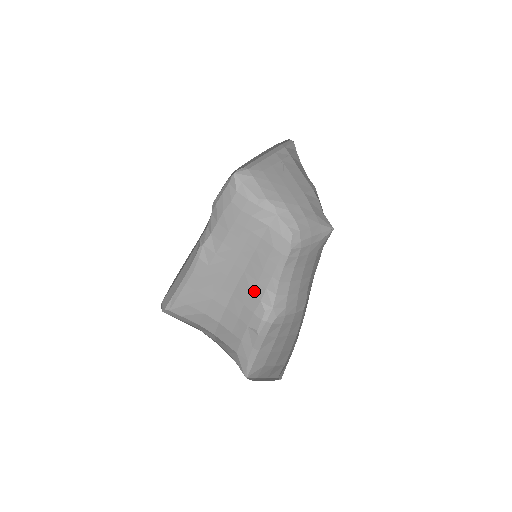
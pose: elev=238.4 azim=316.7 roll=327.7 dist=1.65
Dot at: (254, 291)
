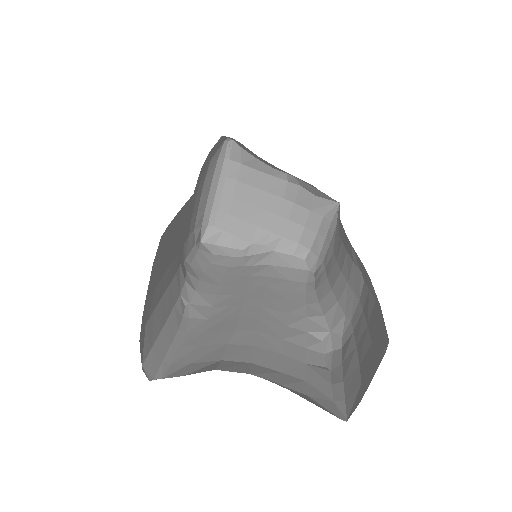
Dot at: (289, 323)
